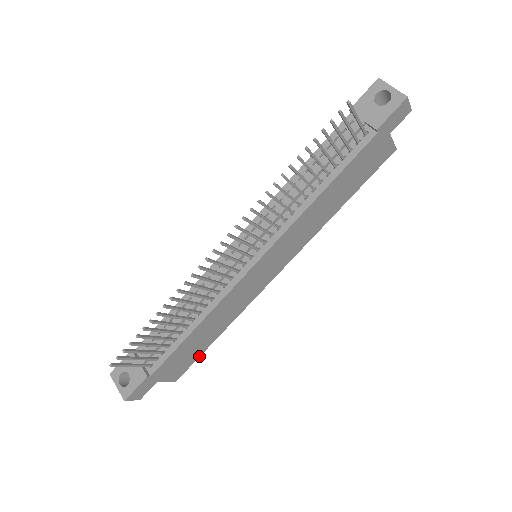
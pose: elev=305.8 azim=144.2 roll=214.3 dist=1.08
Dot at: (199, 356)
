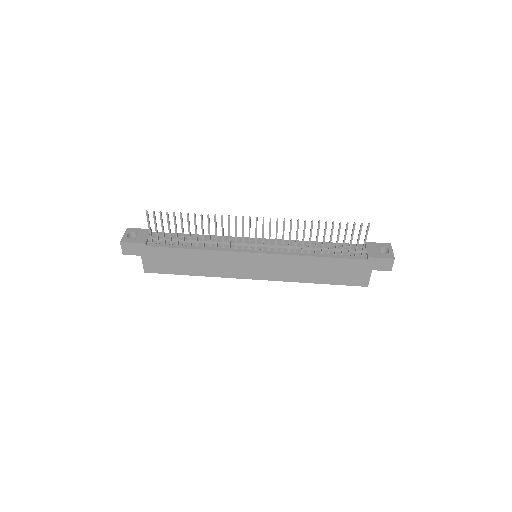
Dot at: (171, 273)
